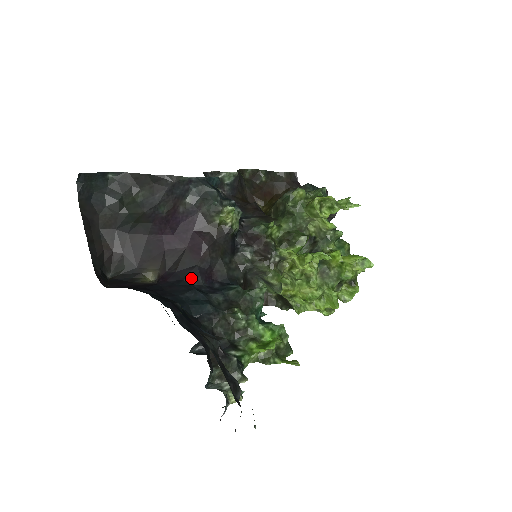
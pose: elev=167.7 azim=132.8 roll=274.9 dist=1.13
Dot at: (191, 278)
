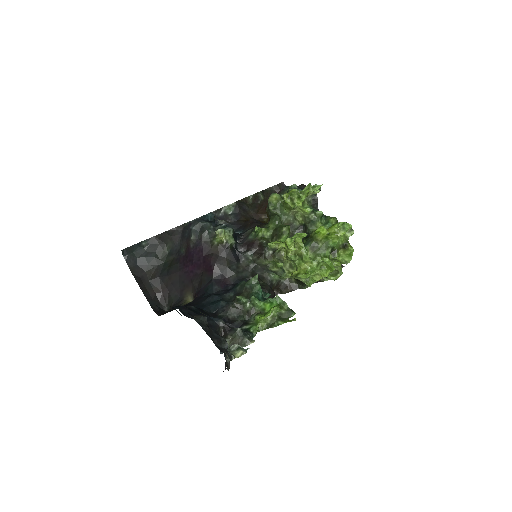
Dot at: (211, 289)
